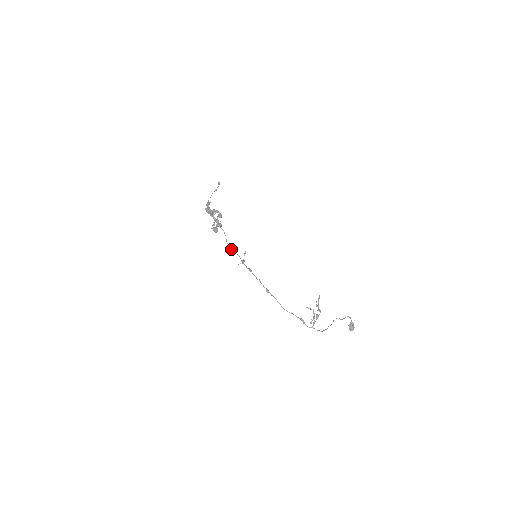
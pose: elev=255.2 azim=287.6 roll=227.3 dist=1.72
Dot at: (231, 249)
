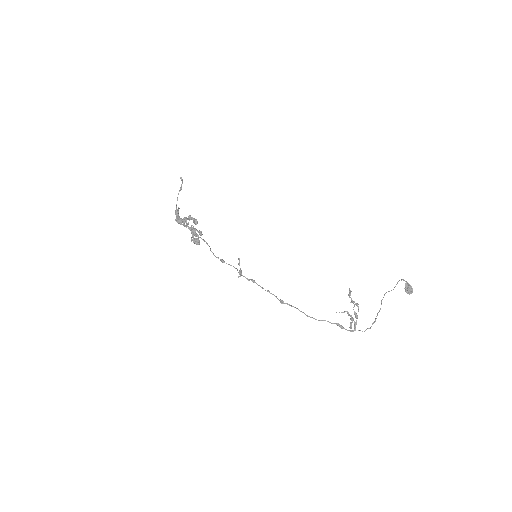
Dot at: (221, 261)
